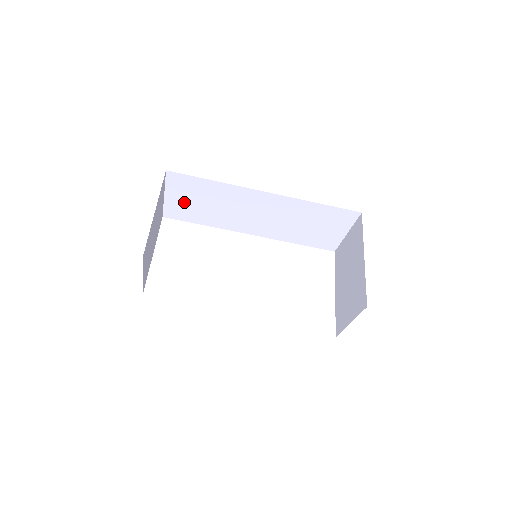
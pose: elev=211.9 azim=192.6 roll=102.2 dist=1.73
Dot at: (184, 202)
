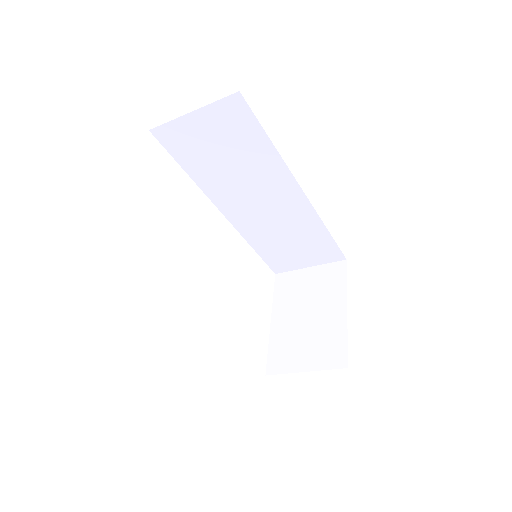
Dot at: (203, 136)
